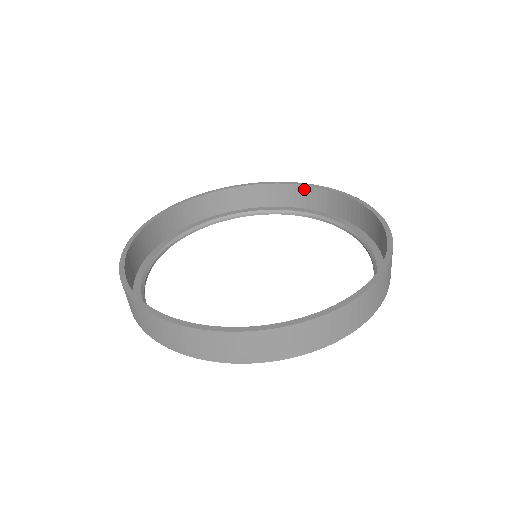
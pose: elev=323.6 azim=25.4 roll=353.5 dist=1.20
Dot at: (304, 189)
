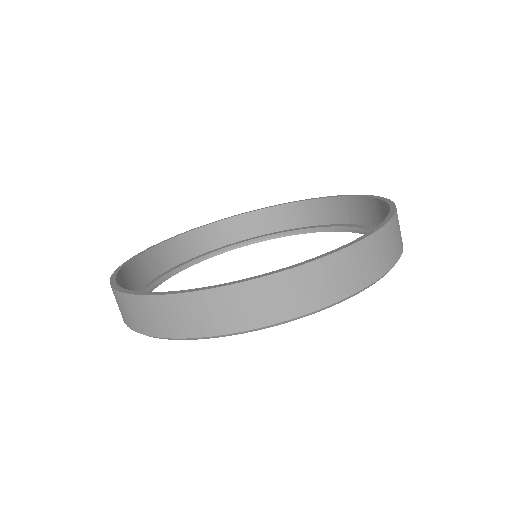
Dot at: (363, 201)
